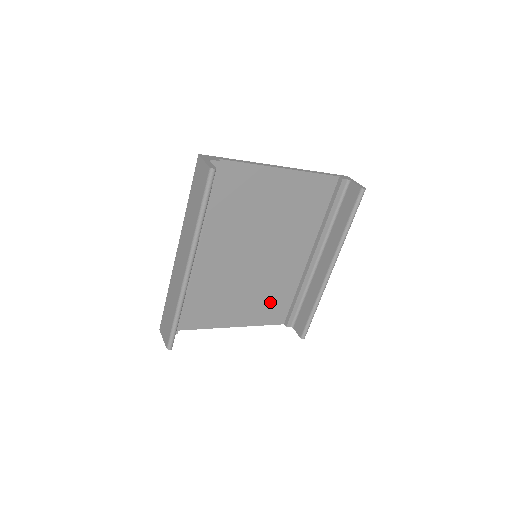
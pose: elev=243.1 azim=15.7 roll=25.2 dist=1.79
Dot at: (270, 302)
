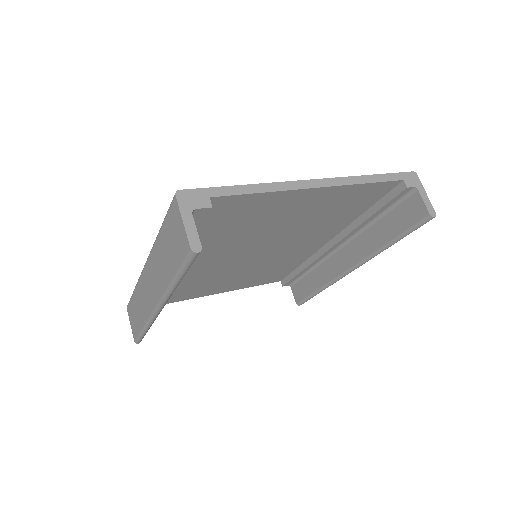
Dot at: (267, 274)
